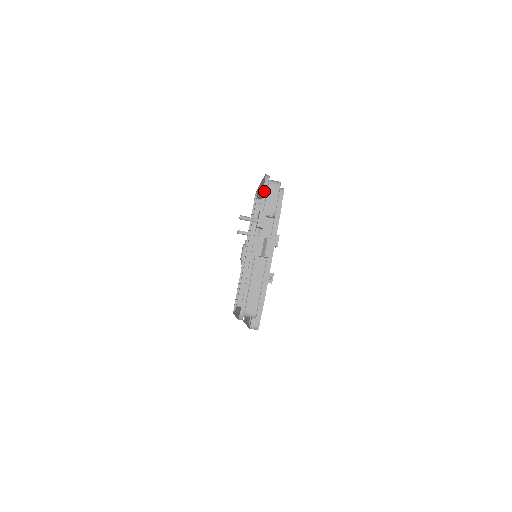
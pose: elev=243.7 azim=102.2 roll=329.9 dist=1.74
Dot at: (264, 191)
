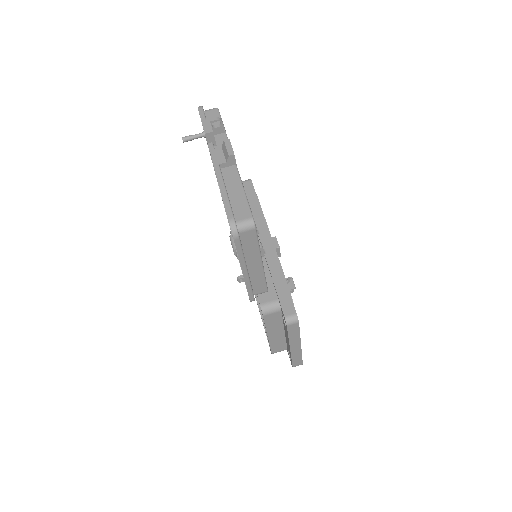
Dot at: (201, 115)
